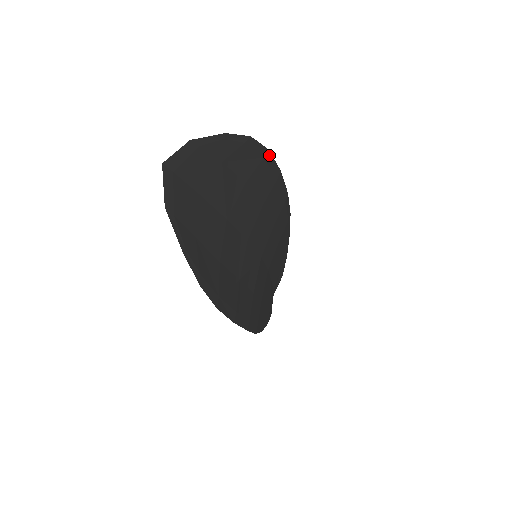
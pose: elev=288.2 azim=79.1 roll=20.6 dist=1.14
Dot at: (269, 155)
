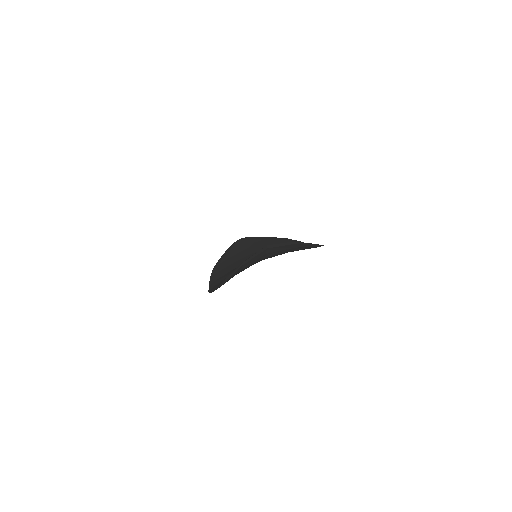
Dot at: occluded
